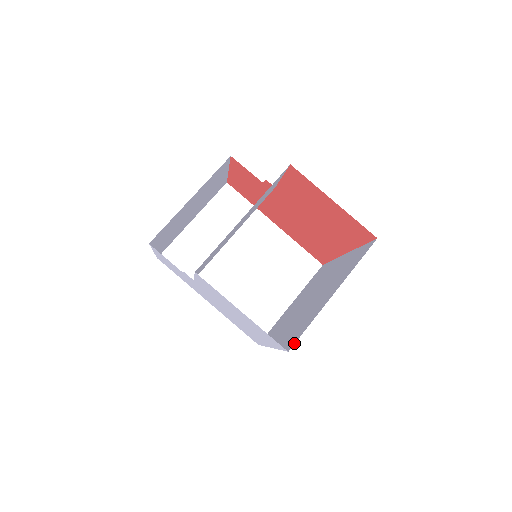
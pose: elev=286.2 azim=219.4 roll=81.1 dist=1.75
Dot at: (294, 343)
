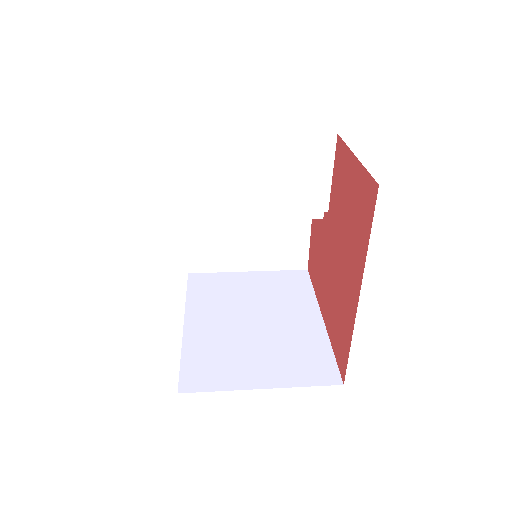
Dot at: occluded
